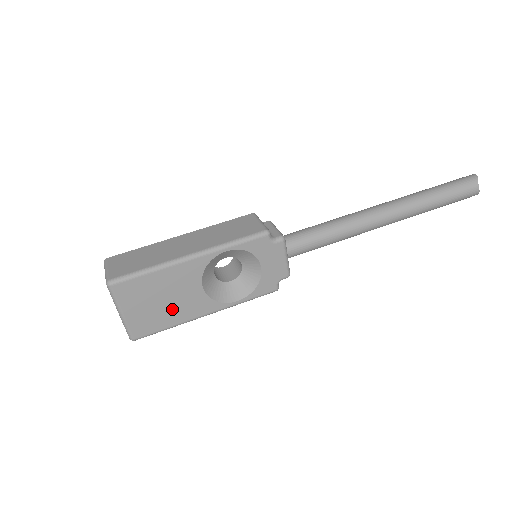
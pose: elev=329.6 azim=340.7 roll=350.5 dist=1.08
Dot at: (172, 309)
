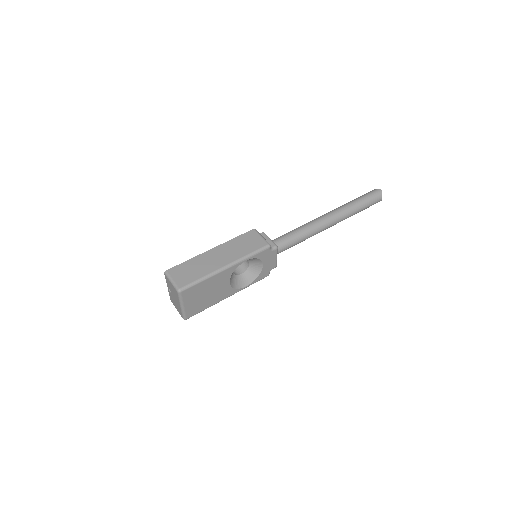
Dot at: (211, 298)
